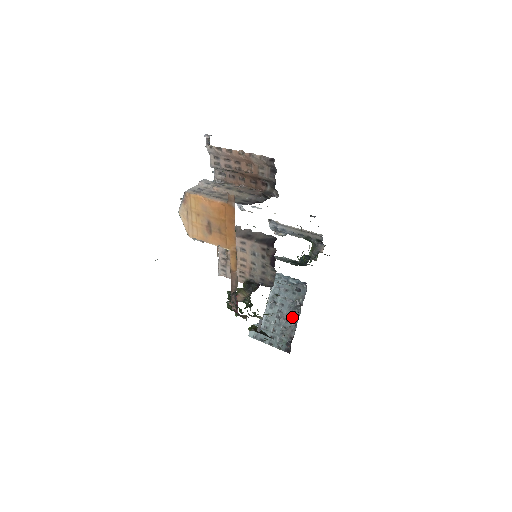
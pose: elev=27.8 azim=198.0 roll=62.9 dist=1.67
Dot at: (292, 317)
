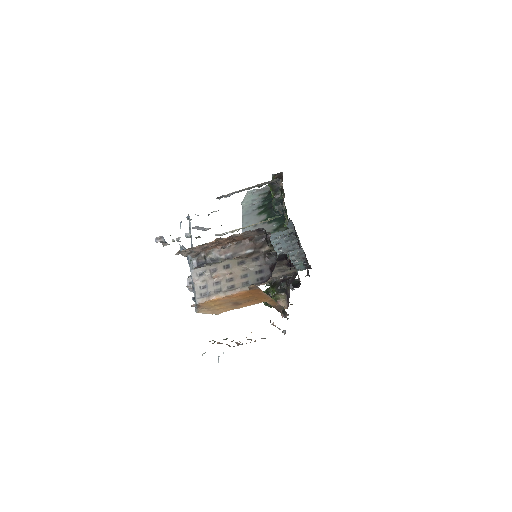
Dot at: (294, 246)
